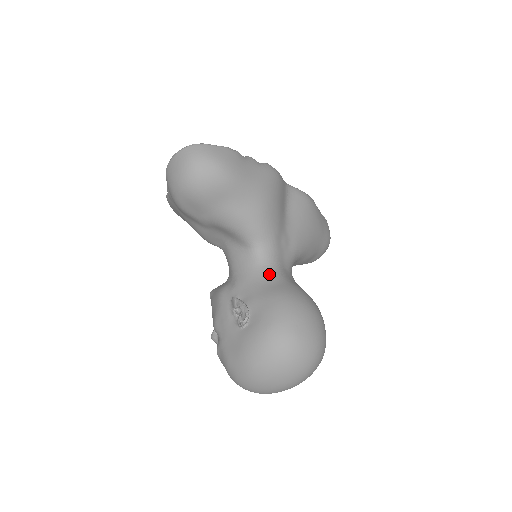
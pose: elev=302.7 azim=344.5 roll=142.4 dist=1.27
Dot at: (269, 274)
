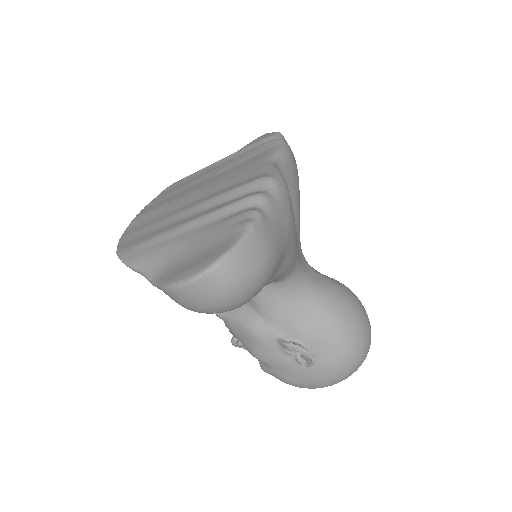
Dot at: (307, 297)
